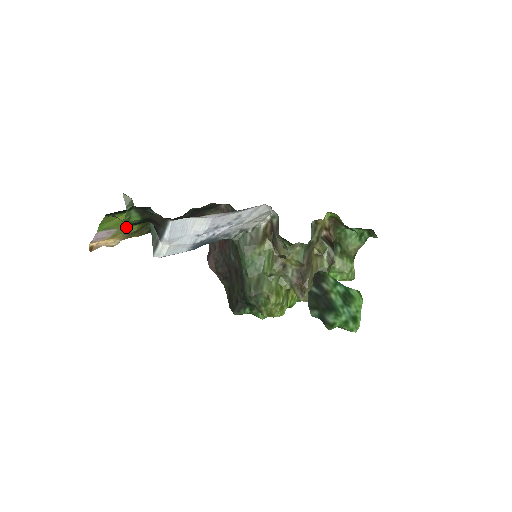
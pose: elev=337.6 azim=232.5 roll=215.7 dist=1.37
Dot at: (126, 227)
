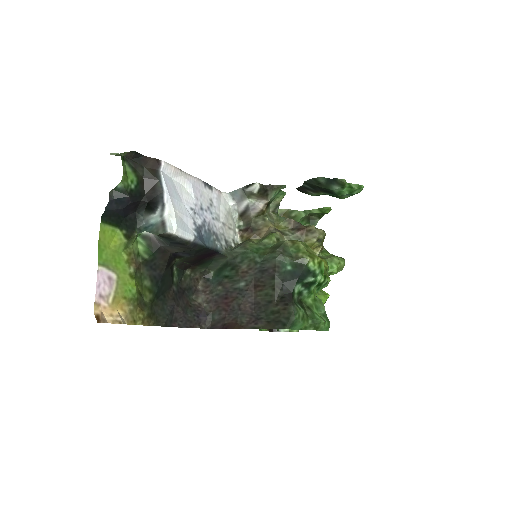
Dot at: (124, 278)
